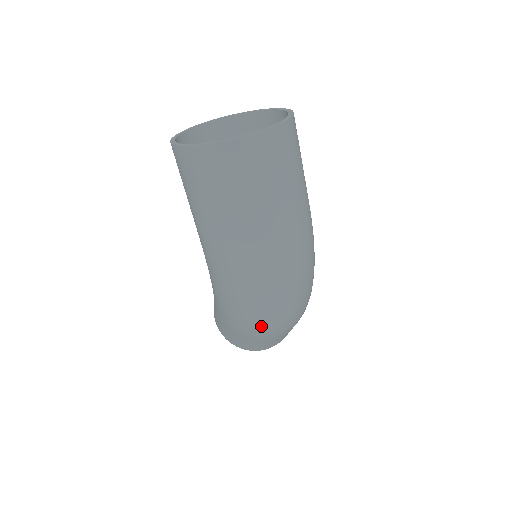
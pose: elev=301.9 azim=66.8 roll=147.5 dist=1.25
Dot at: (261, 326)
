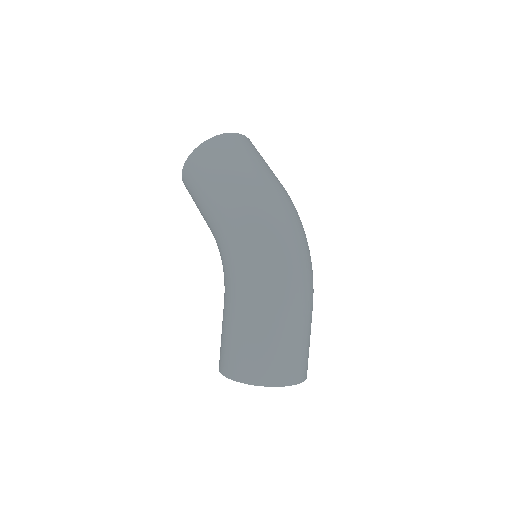
Dot at: (288, 268)
